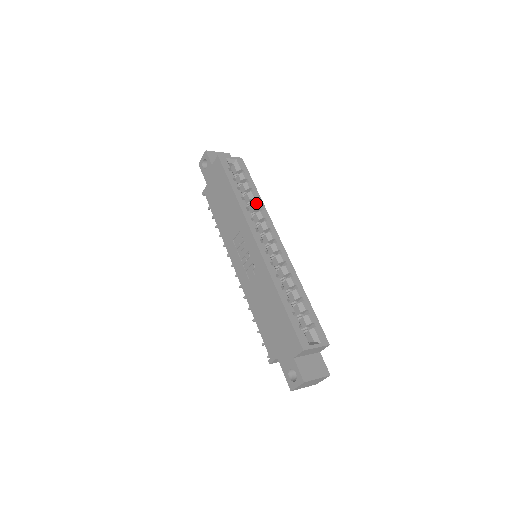
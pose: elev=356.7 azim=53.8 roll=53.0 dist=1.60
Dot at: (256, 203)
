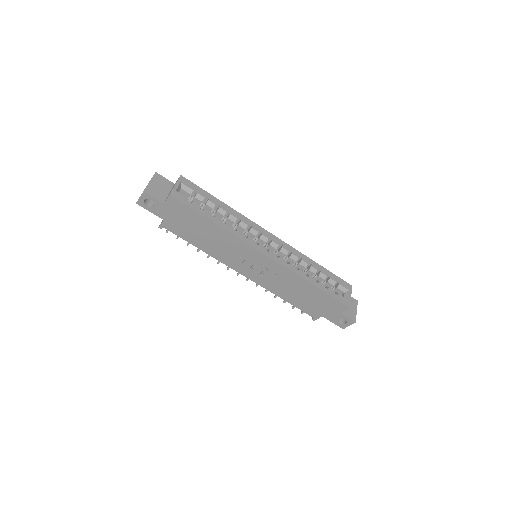
Dot at: (232, 216)
